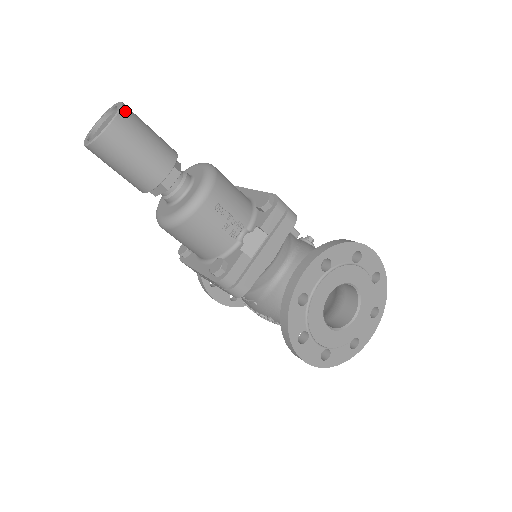
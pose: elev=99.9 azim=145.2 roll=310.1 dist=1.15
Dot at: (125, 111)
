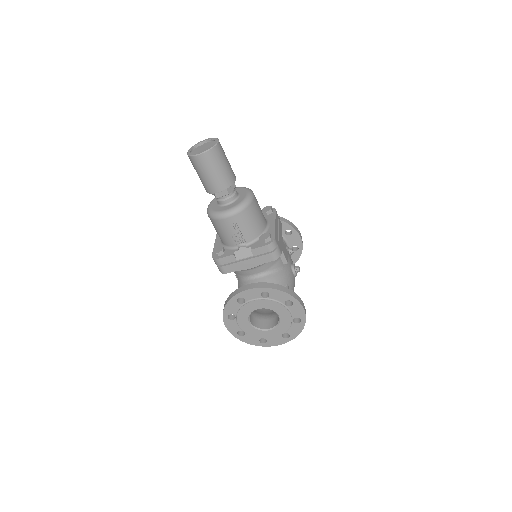
Dot at: (213, 151)
